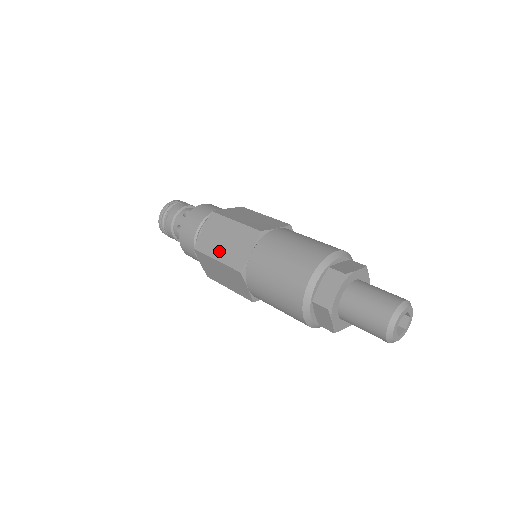
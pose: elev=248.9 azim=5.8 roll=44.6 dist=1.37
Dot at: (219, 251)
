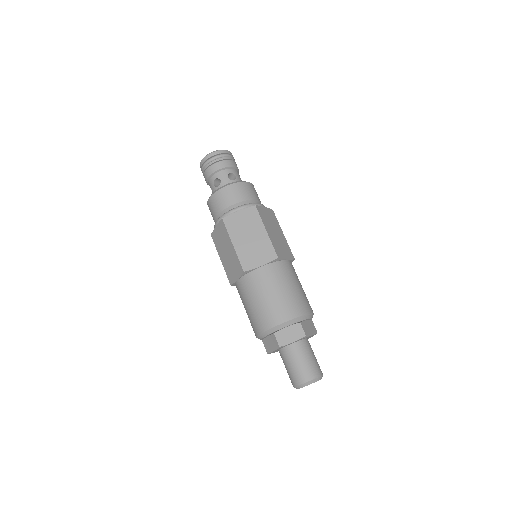
Dot at: (240, 241)
